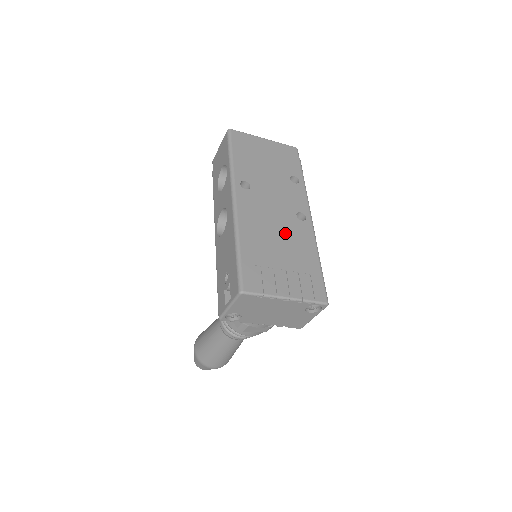
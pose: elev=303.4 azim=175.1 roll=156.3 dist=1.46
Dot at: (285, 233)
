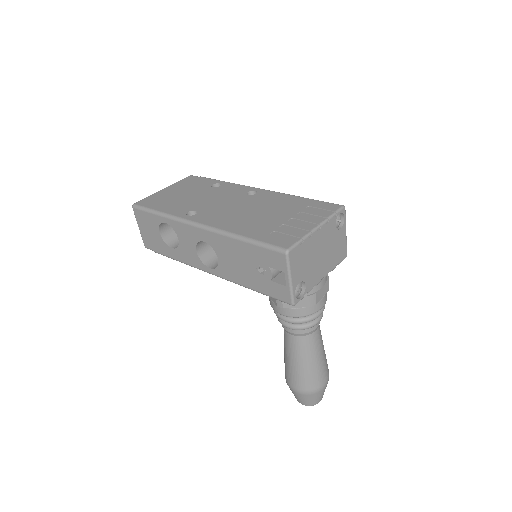
Dot at: (258, 207)
